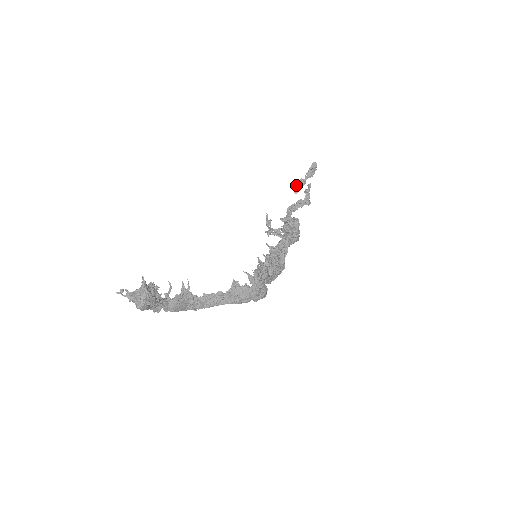
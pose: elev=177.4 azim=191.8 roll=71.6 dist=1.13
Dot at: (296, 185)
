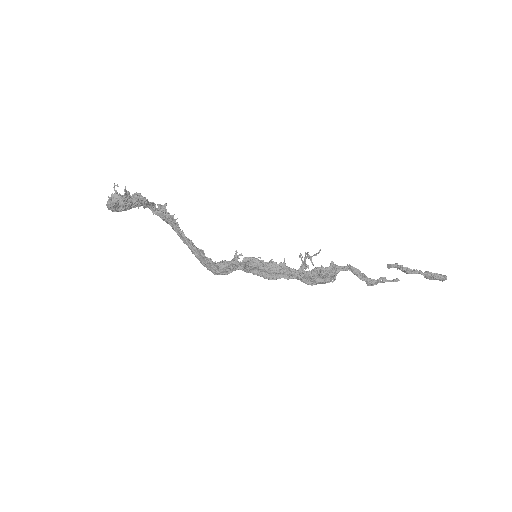
Dot at: occluded
